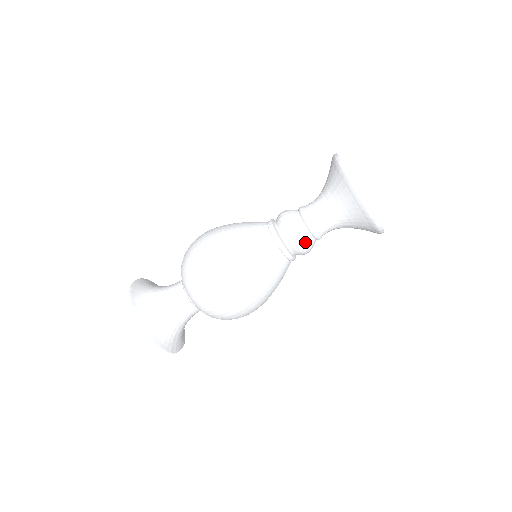
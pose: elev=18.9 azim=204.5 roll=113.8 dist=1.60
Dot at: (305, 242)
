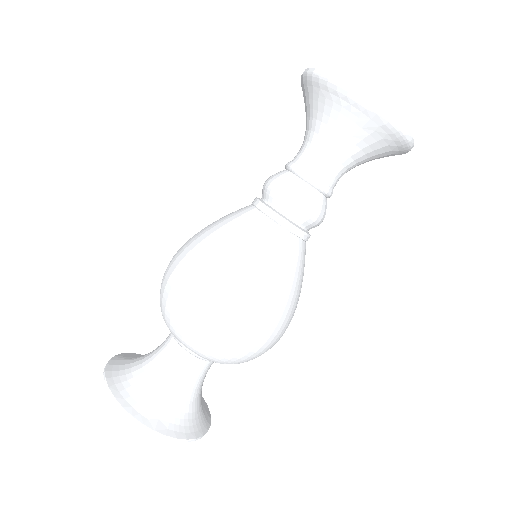
Dot at: (293, 189)
